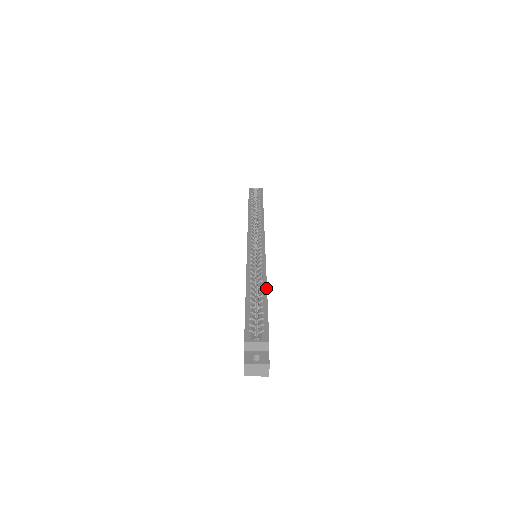
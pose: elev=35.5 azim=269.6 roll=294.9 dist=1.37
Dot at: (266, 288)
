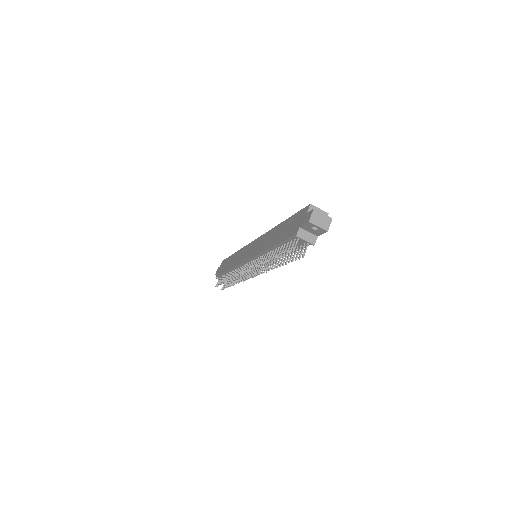
Dot at: occluded
